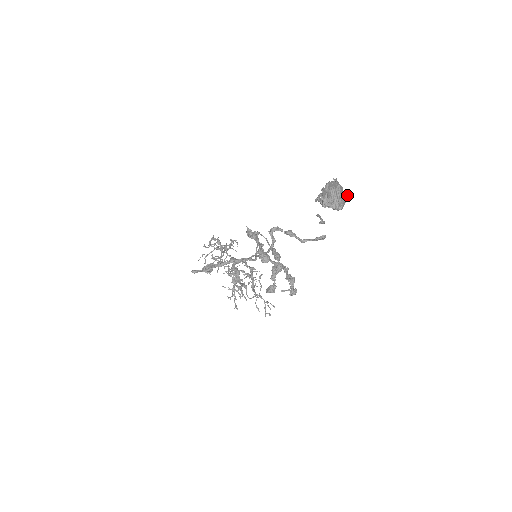
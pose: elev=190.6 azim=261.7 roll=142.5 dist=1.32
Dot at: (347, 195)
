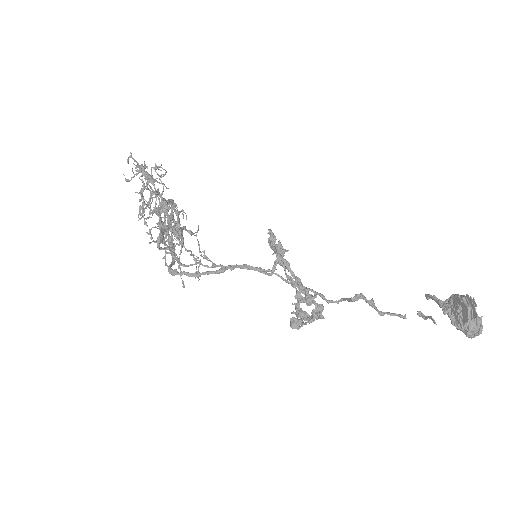
Dot at: occluded
